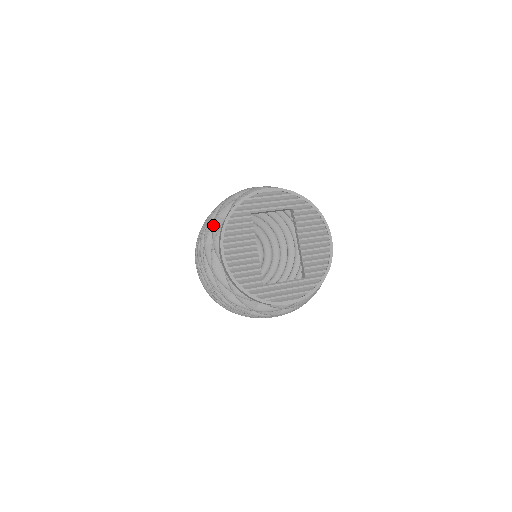
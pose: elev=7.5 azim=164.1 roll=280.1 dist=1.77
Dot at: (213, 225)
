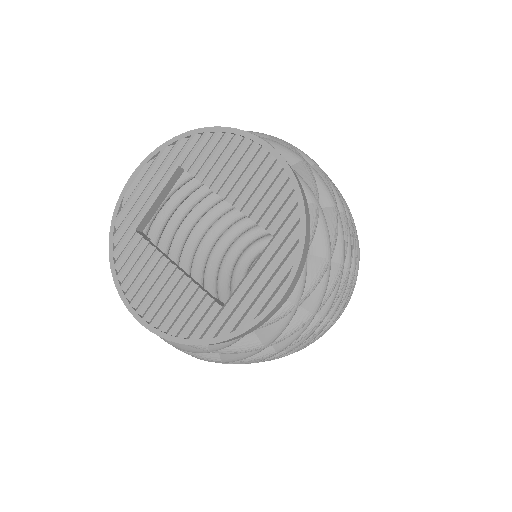
Dot at: occluded
